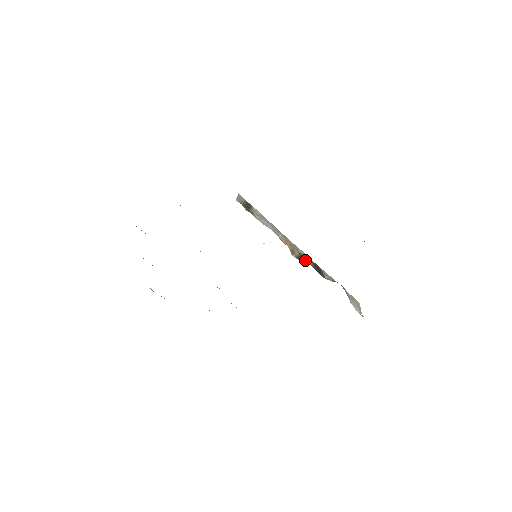
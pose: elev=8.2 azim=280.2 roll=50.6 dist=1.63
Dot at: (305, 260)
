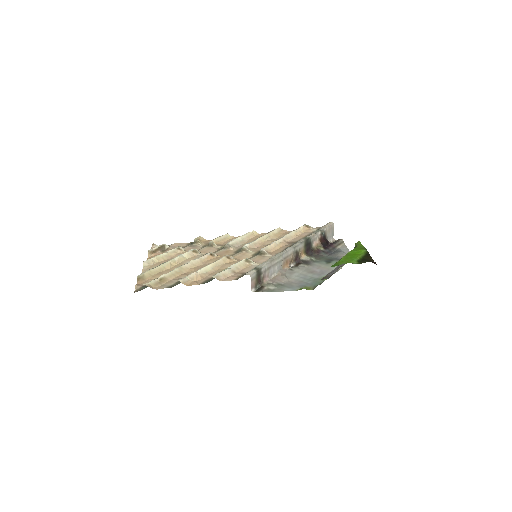
Dot at: (300, 256)
